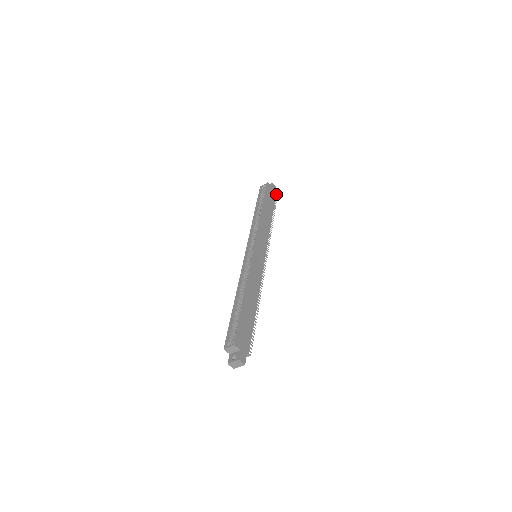
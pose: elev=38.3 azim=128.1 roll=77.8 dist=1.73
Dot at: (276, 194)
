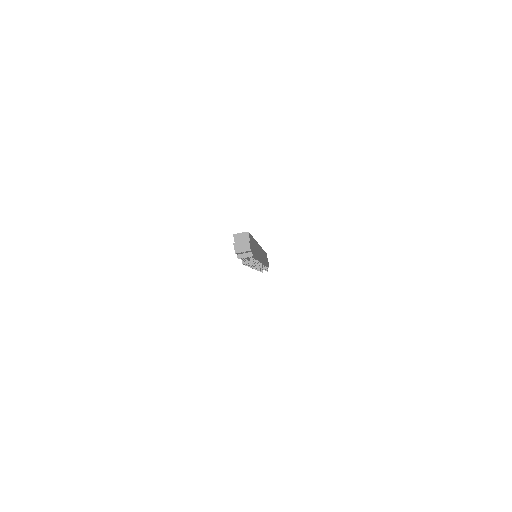
Dot at: occluded
